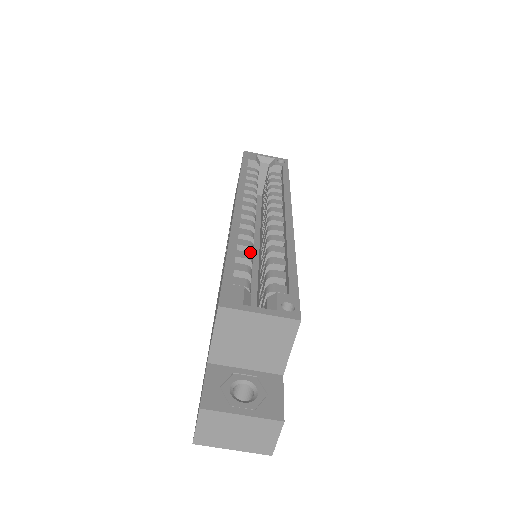
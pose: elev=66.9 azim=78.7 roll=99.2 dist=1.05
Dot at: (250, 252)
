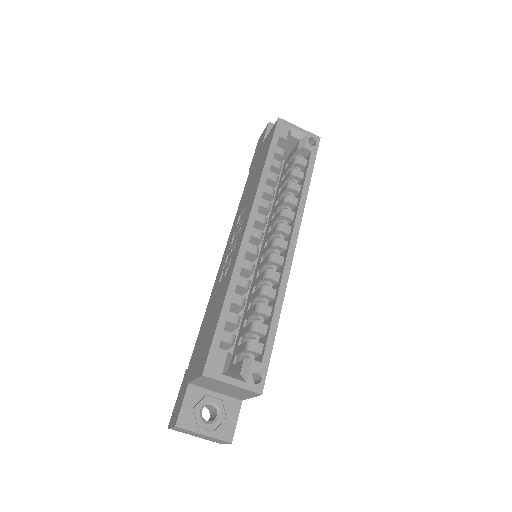
Dot at: (246, 290)
